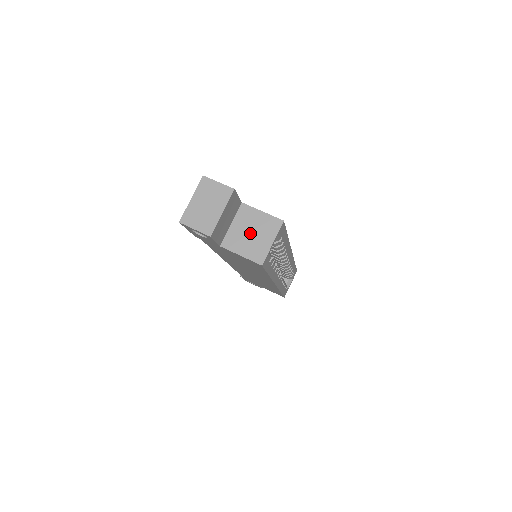
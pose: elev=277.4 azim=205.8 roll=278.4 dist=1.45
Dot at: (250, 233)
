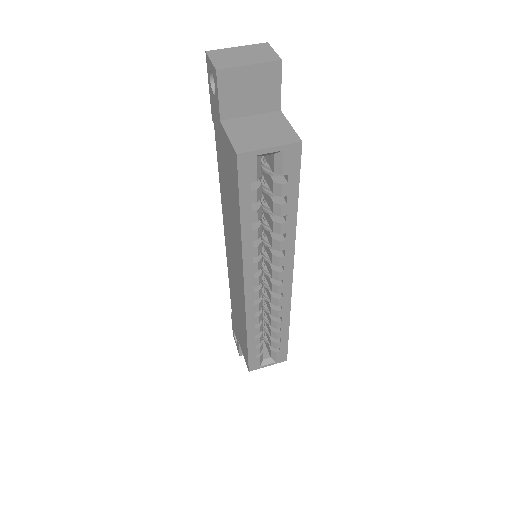
Dot at: (259, 130)
